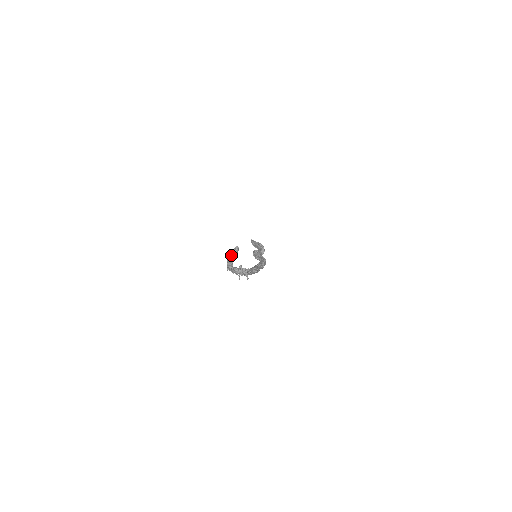
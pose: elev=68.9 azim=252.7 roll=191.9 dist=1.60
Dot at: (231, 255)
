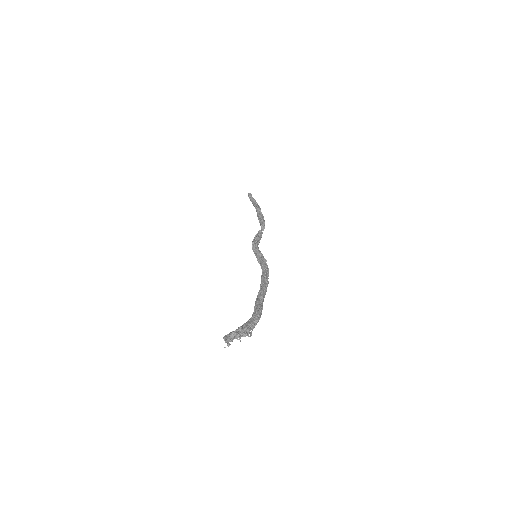
Dot at: (227, 340)
